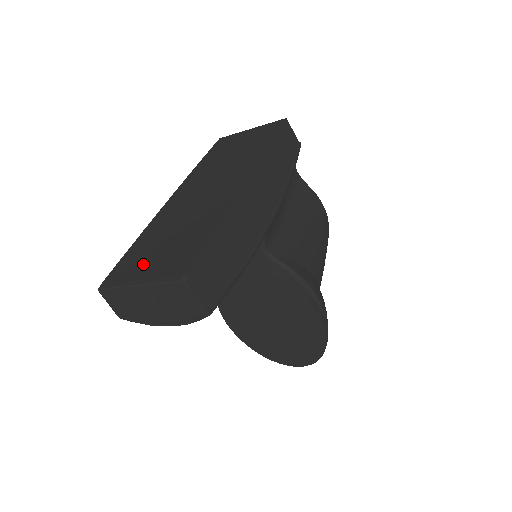
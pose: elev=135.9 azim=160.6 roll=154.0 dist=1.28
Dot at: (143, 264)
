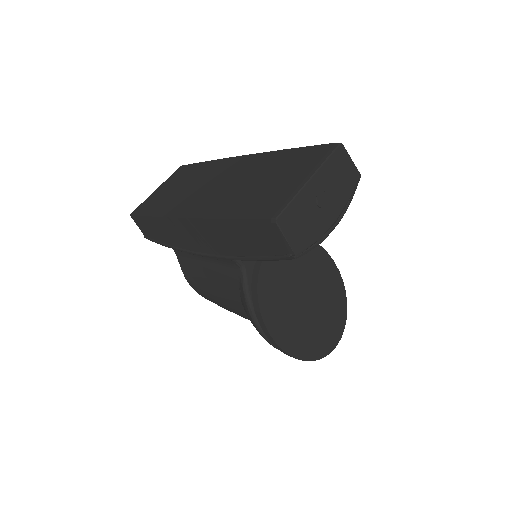
Dot at: (280, 188)
